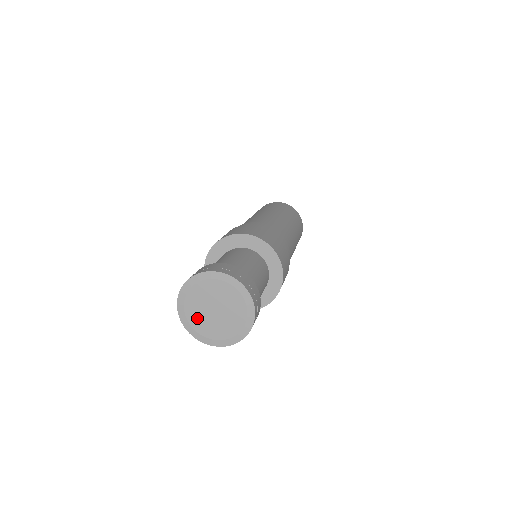
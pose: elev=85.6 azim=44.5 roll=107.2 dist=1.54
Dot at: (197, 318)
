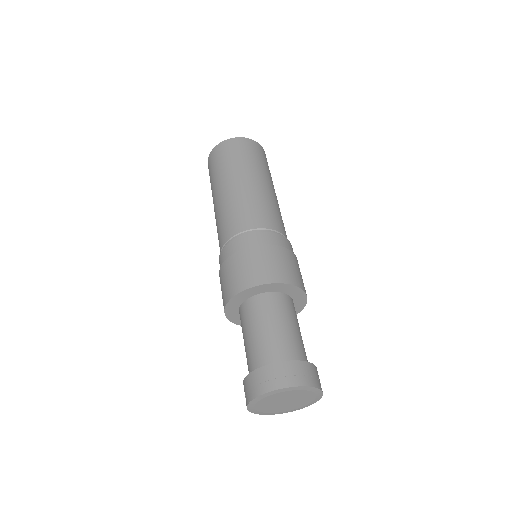
Dot at: (279, 409)
